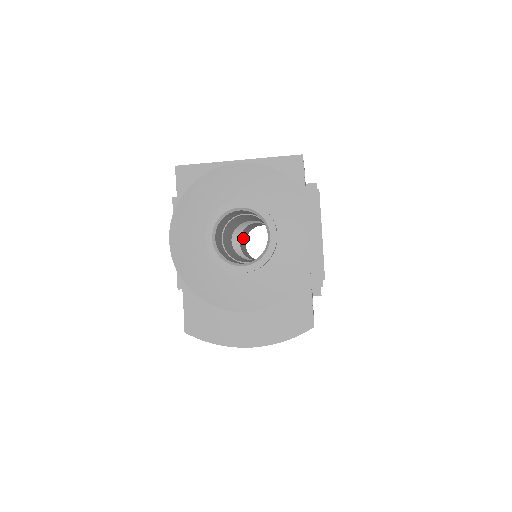
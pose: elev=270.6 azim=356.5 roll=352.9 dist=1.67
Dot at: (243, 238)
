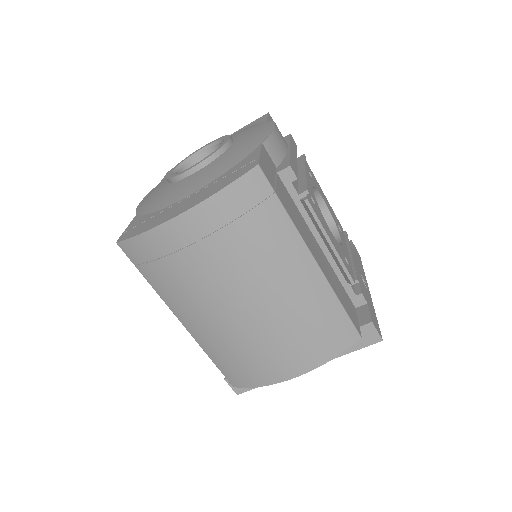
Dot at: occluded
